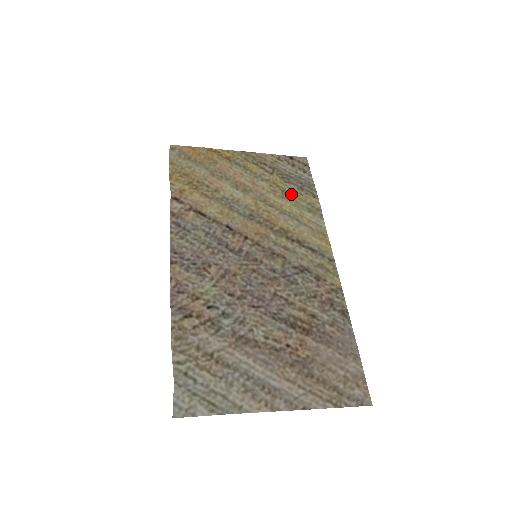
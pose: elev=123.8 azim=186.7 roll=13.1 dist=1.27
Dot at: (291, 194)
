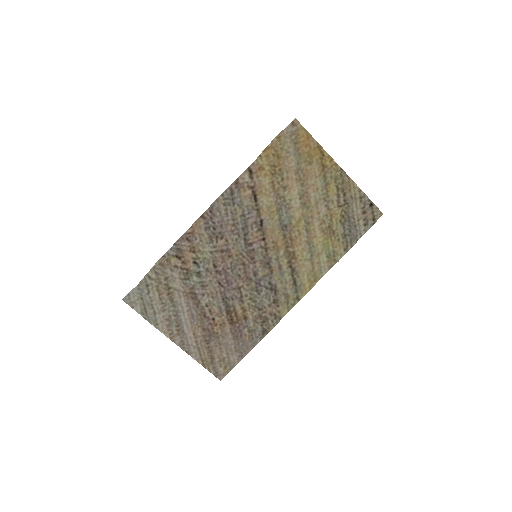
Dot at: (332, 234)
